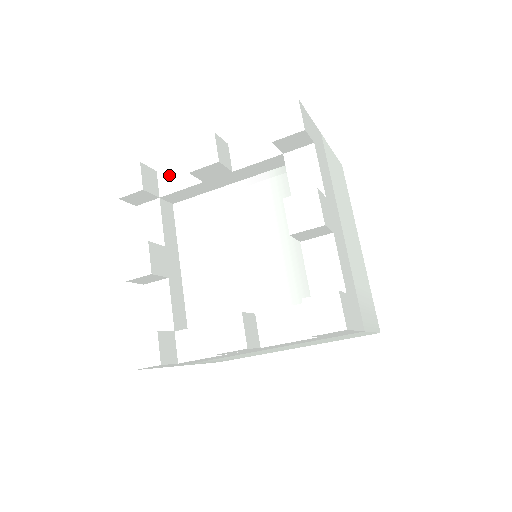
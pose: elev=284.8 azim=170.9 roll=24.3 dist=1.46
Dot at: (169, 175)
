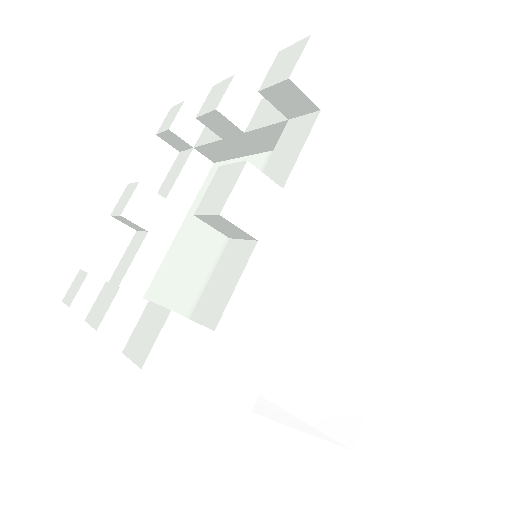
Dot at: occluded
